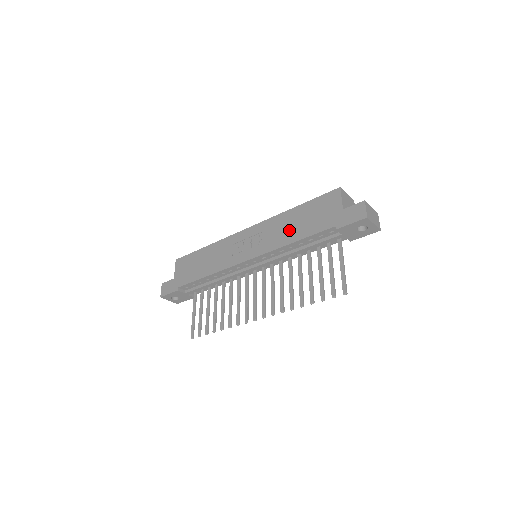
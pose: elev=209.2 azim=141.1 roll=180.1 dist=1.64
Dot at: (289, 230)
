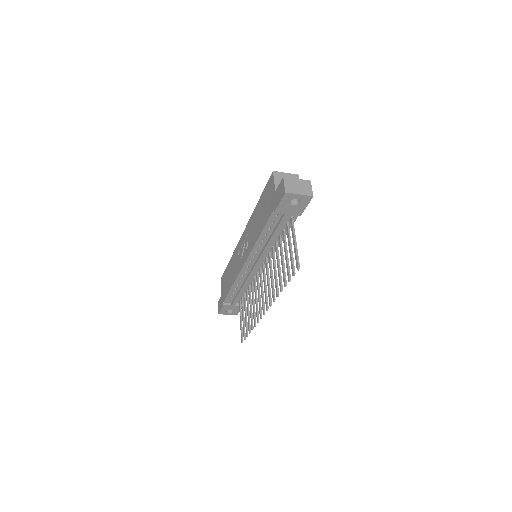
Dot at: (257, 226)
